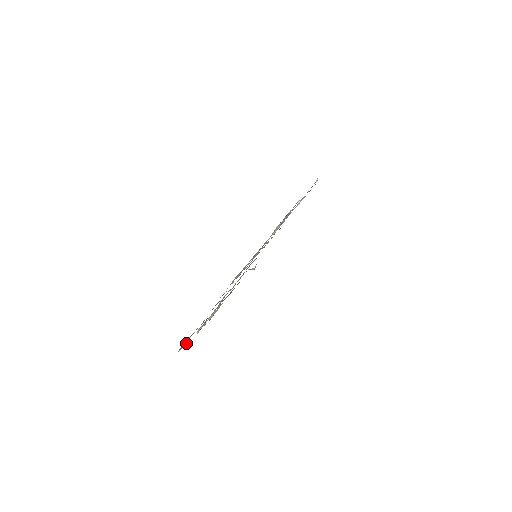
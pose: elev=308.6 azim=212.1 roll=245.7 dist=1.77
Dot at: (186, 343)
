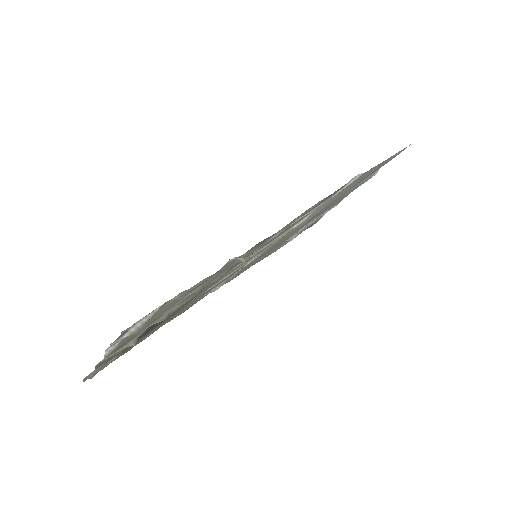
Dot at: (102, 368)
